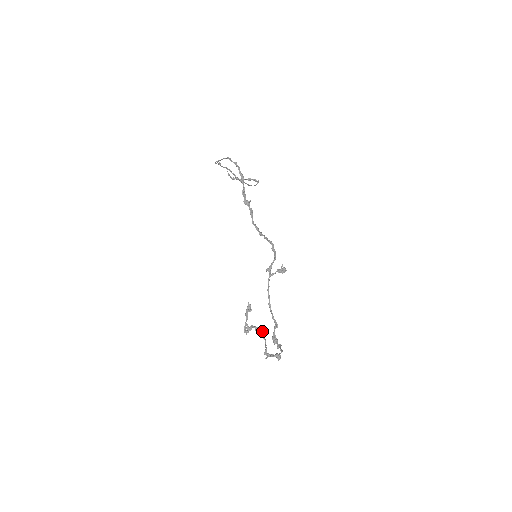
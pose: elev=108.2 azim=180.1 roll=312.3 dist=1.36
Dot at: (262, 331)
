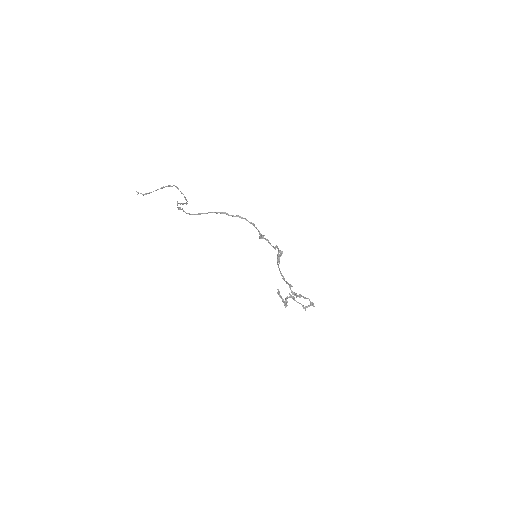
Dot at: (291, 297)
